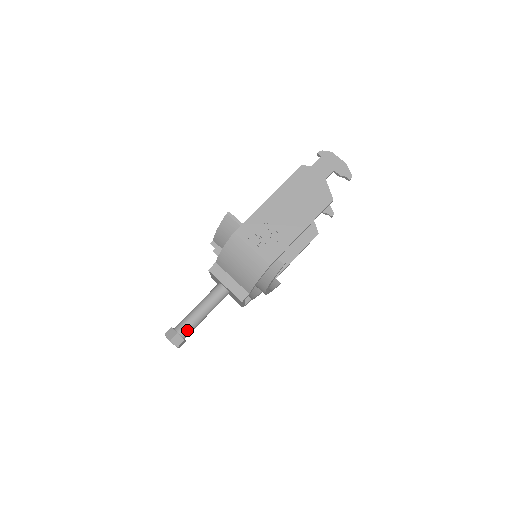
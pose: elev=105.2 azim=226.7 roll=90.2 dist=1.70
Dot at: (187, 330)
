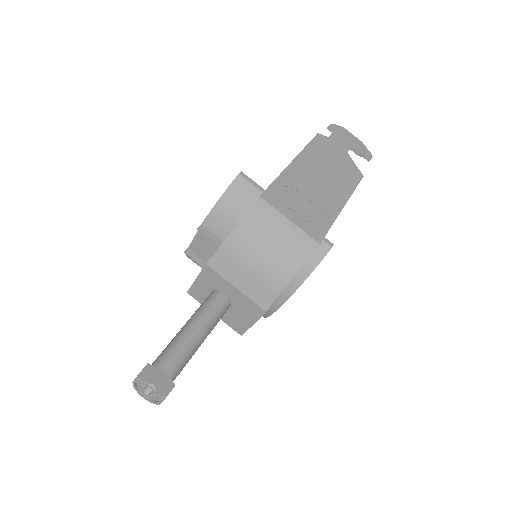
Dot at: (177, 366)
